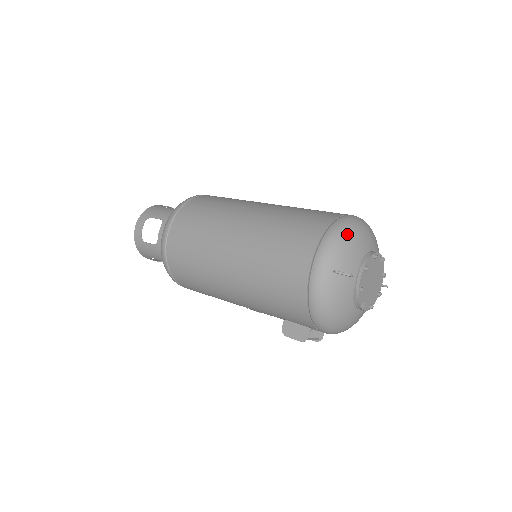
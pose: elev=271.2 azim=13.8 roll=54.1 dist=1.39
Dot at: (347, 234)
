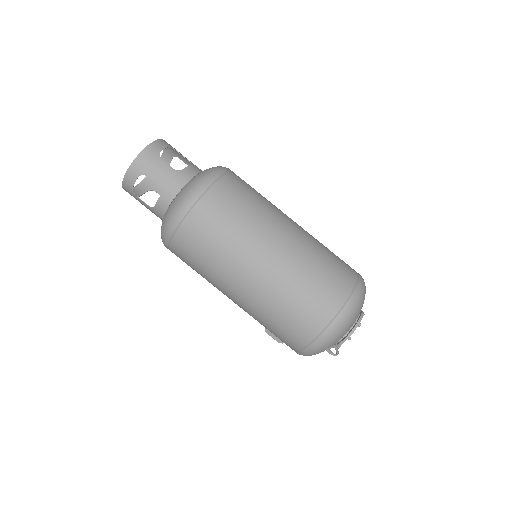
Dot at: (348, 323)
